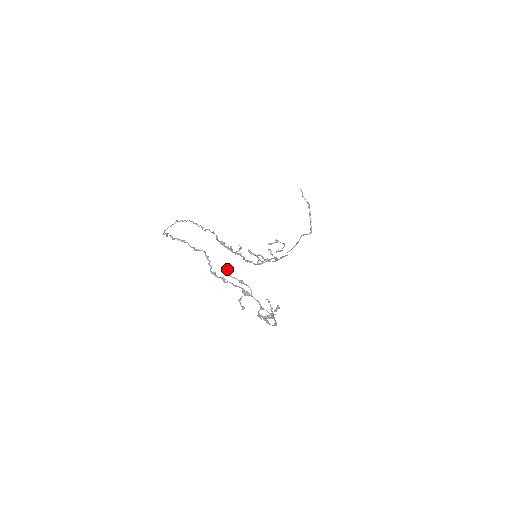
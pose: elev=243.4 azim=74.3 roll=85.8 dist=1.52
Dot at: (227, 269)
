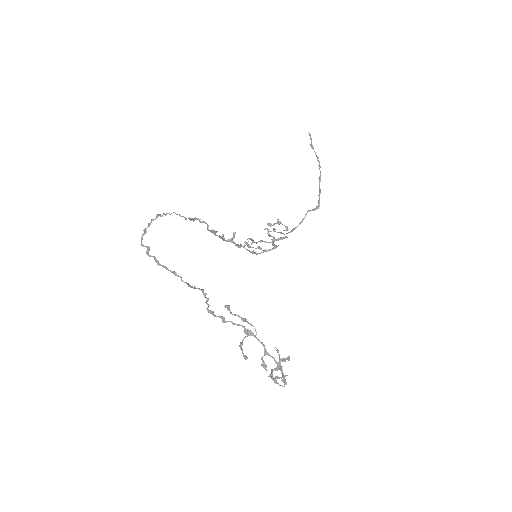
Dot at: (229, 307)
